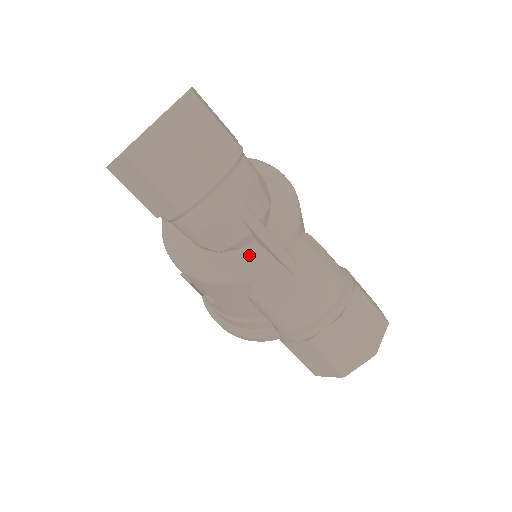
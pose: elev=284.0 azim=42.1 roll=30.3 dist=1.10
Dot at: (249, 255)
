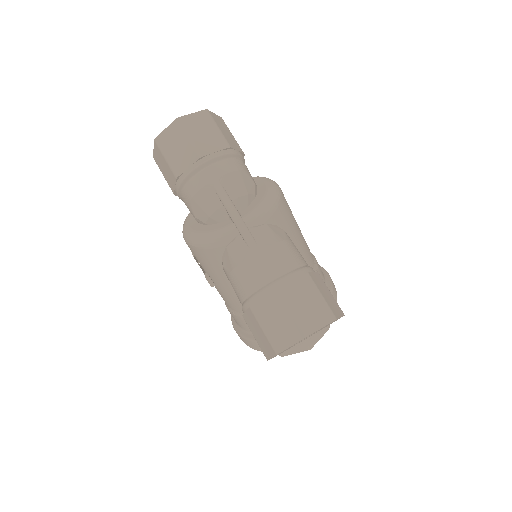
Dot at: (222, 226)
